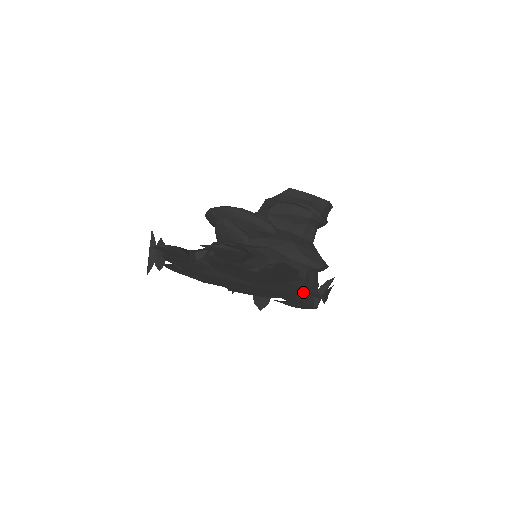
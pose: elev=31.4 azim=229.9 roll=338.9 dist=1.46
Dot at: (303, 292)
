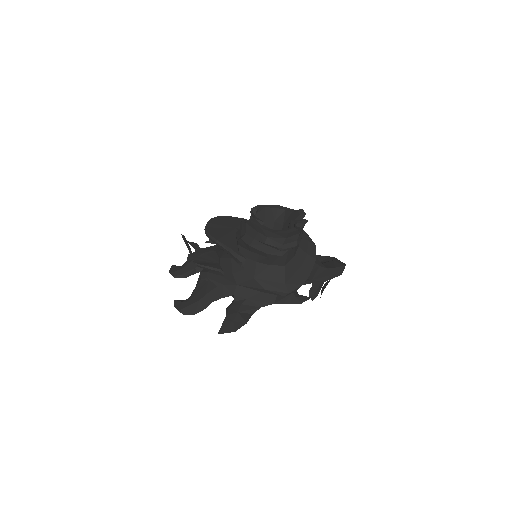
Dot at: occluded
